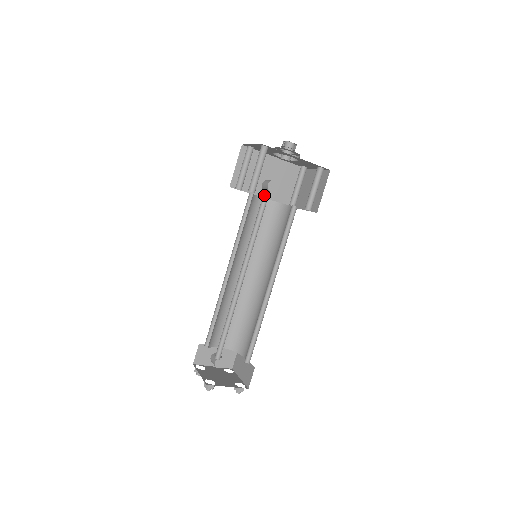
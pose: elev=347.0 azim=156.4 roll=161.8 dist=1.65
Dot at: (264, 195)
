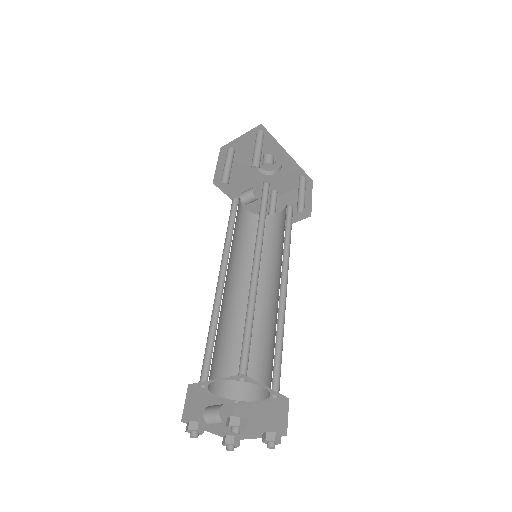
Dot at: occluded
